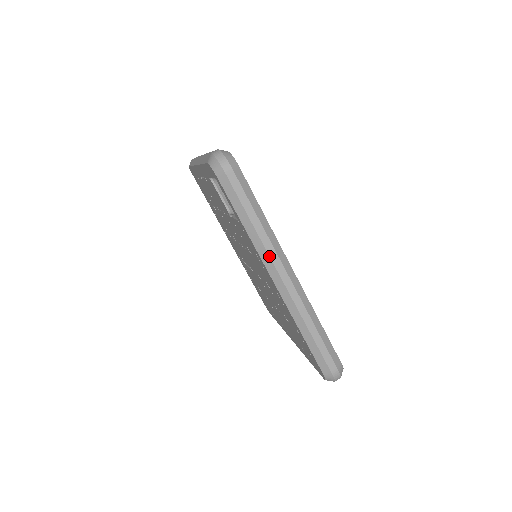
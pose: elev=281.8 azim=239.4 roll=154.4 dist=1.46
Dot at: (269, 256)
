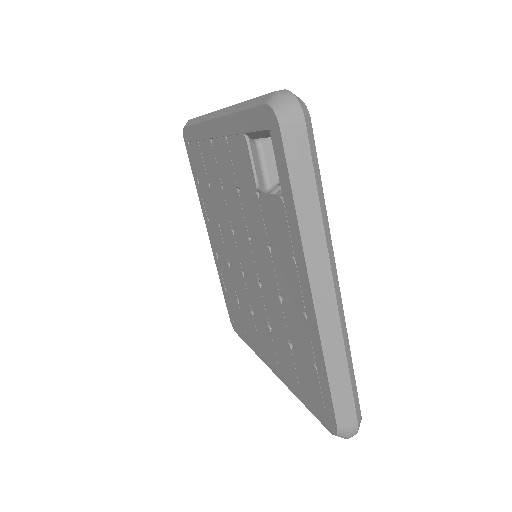
Dot at: (318, 254)
